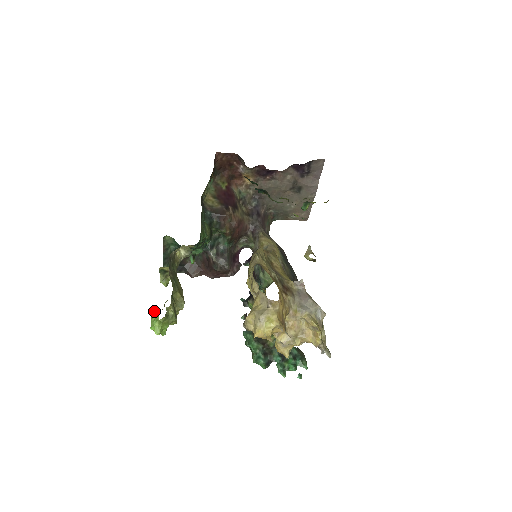
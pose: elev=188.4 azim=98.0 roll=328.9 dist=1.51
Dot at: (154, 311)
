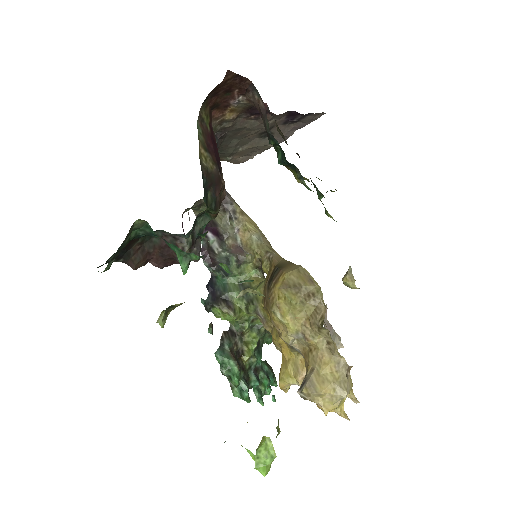
Dot at: (263, 440)
